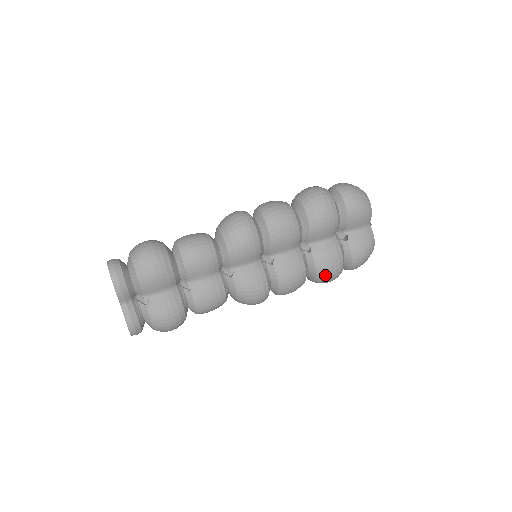
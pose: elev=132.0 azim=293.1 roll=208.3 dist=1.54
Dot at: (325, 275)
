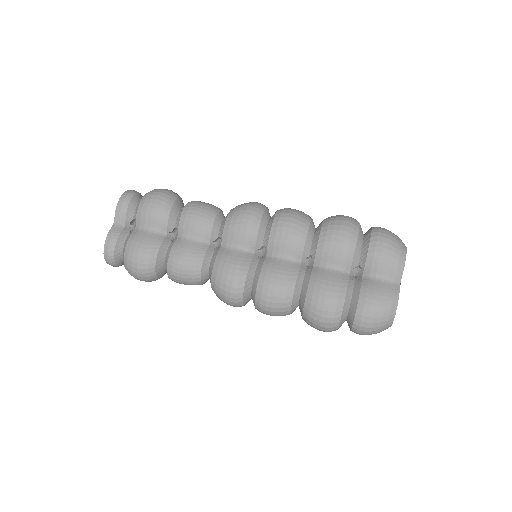
Dot at: (315, 305)
